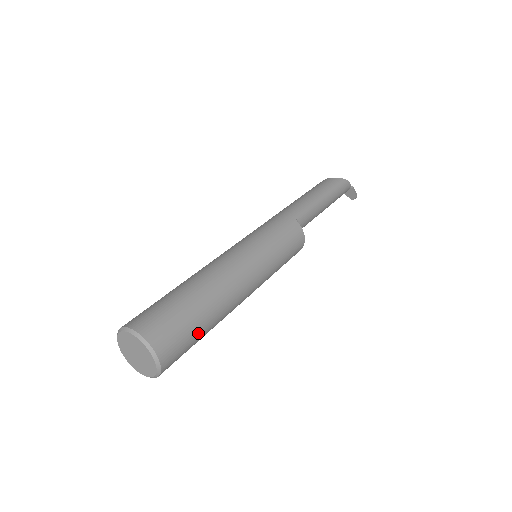
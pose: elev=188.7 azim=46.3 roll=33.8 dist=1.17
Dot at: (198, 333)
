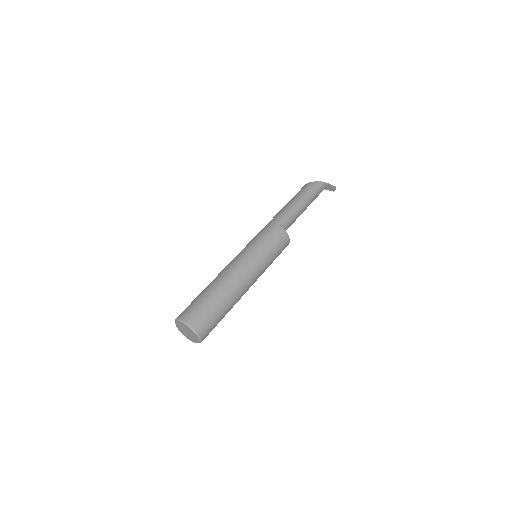
Dot at: (220, 314)
